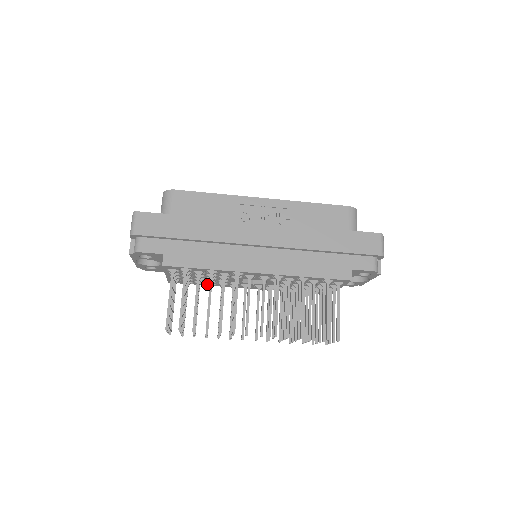
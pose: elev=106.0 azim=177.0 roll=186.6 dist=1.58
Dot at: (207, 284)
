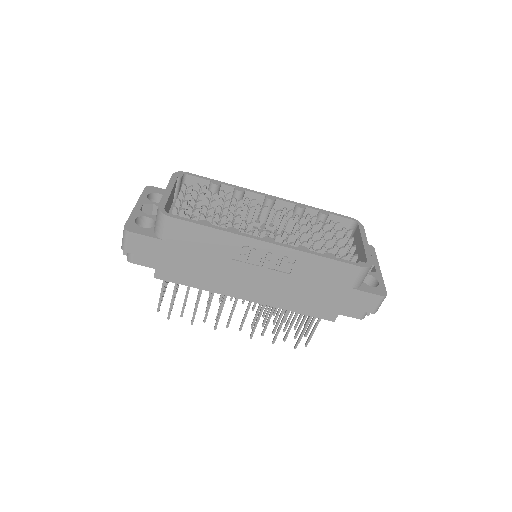
Dot at: occluded
